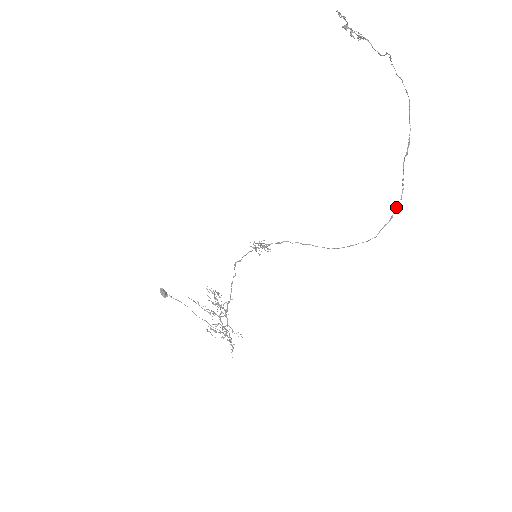
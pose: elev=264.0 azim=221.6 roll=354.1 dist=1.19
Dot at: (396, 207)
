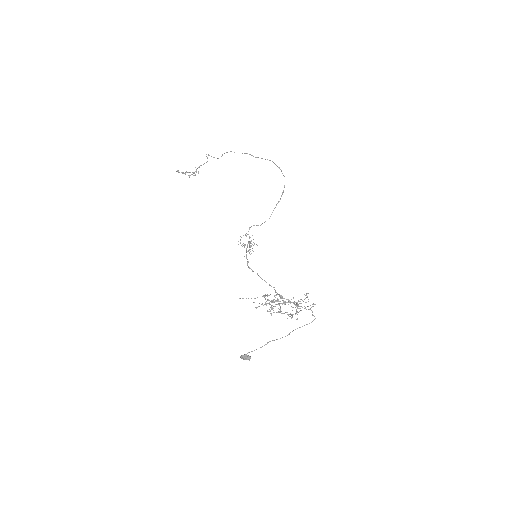
Dot at: occluded
